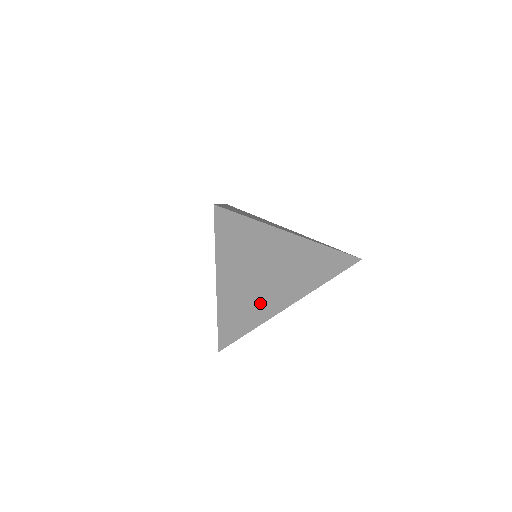
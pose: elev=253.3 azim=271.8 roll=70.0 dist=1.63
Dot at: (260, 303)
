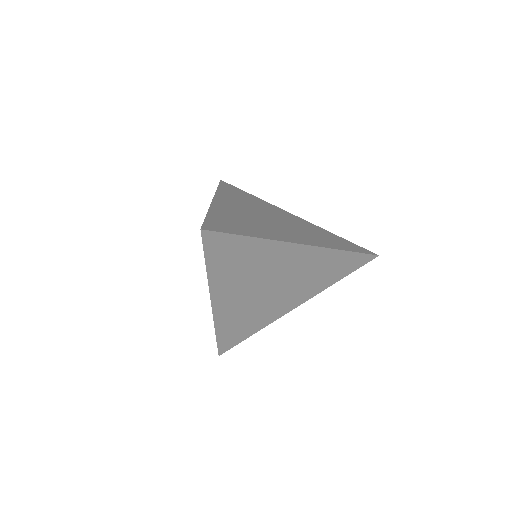
Dot at: (262, 310)
